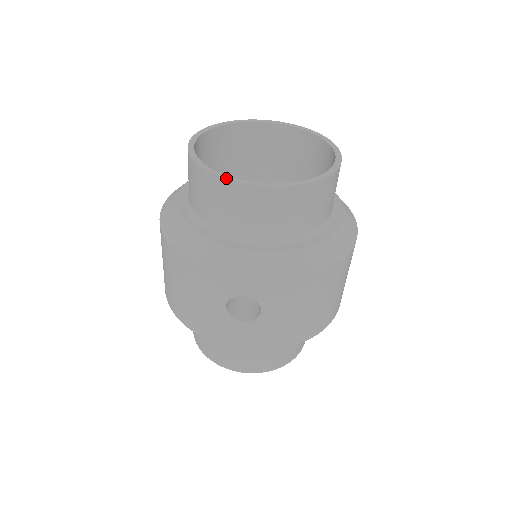
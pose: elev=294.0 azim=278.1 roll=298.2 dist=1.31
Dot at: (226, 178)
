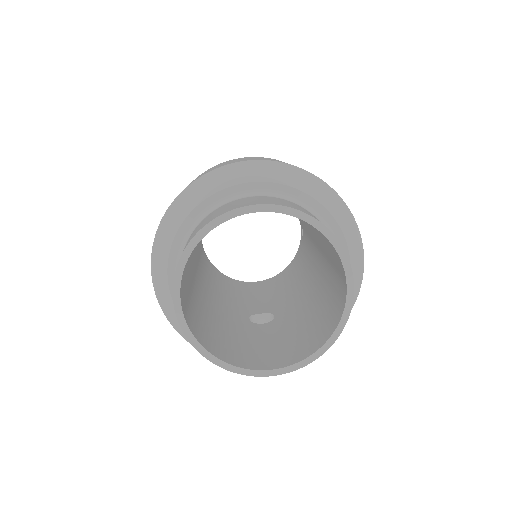
Dot at: (240, 373)
